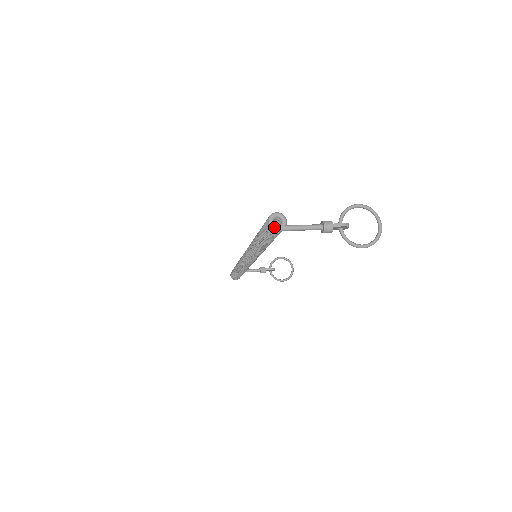
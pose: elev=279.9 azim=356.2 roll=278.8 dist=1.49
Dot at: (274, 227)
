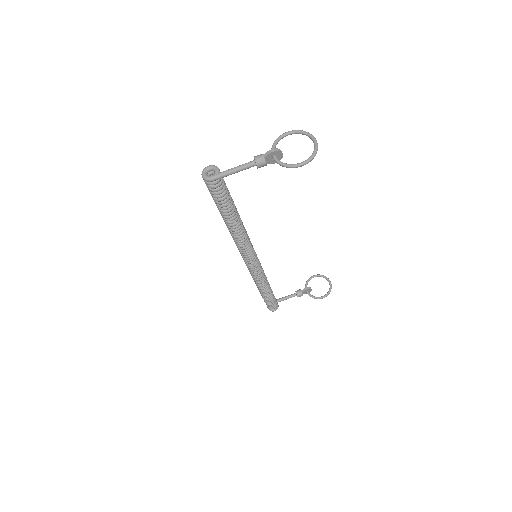
Dot at: (207, 178)
